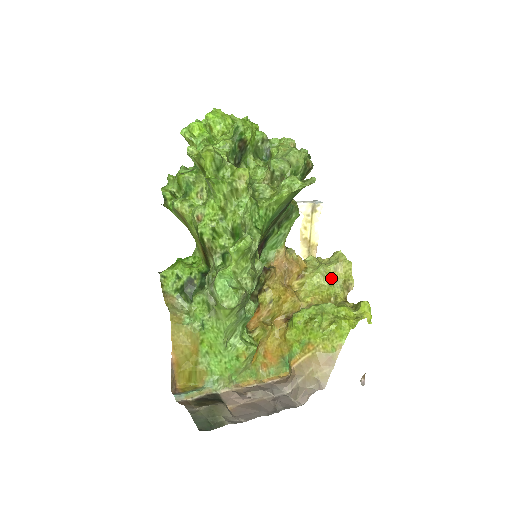
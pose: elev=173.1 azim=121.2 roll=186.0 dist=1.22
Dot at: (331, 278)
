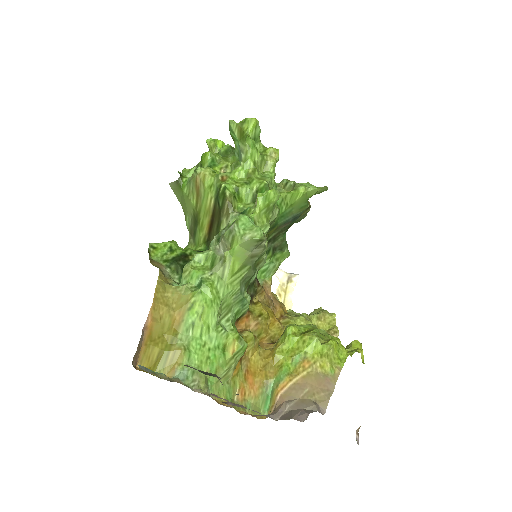
Dot at: occluded
